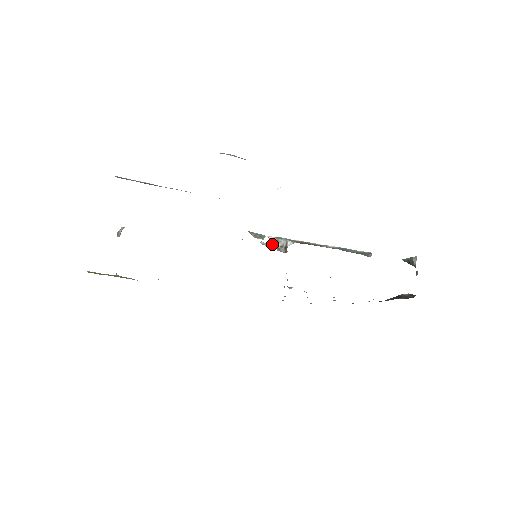
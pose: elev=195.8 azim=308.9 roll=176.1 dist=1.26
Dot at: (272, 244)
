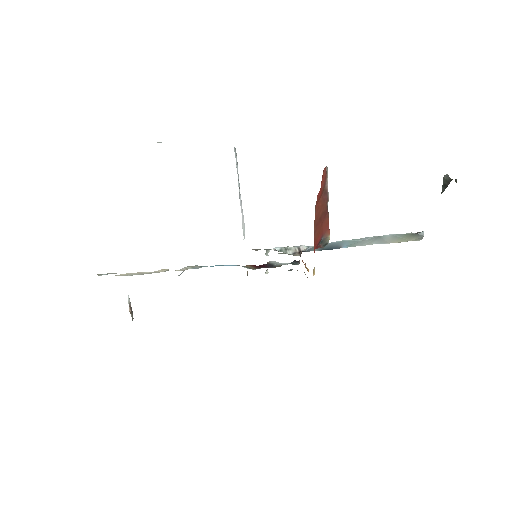
Dot at: (281, 253)
